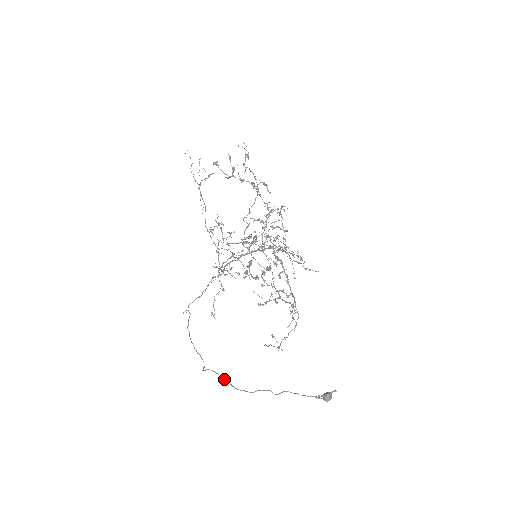
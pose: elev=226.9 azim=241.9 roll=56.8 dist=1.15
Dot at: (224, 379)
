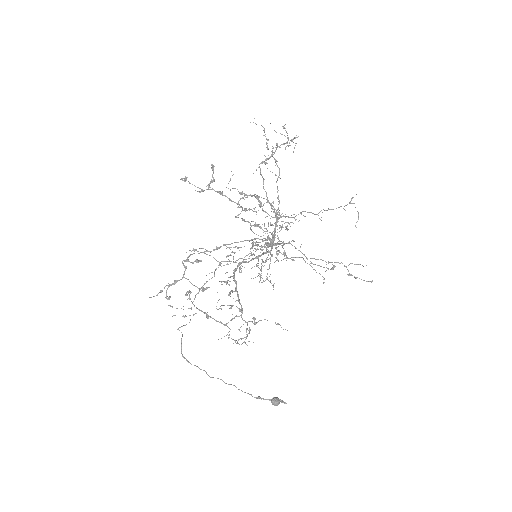
Dot at: (181, 344)
